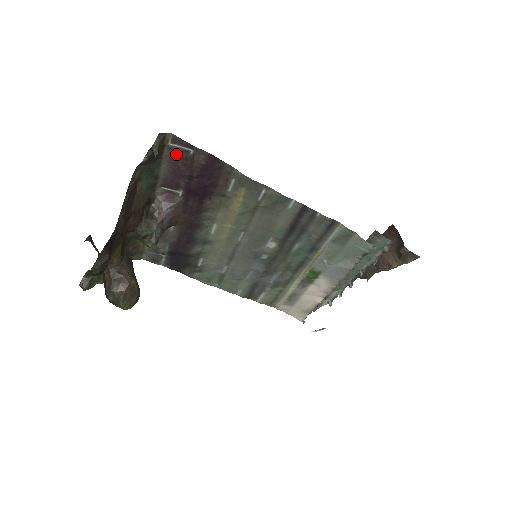
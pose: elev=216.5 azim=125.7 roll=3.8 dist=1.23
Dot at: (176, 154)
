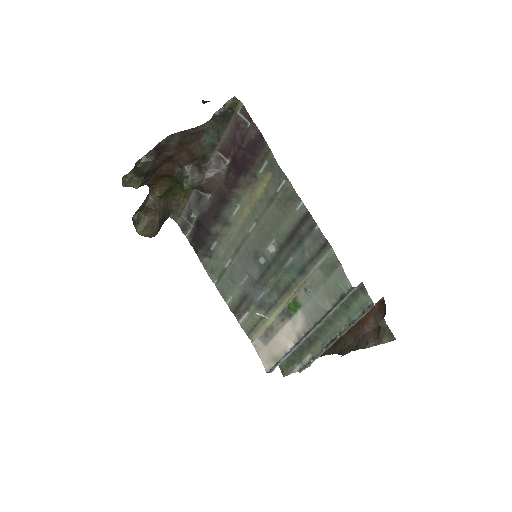
Dot at: (239, 123)
